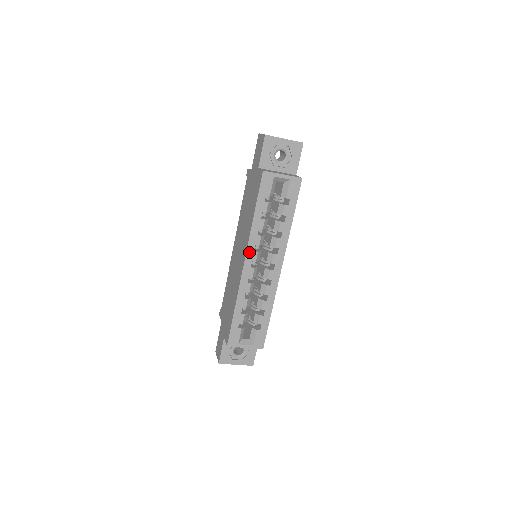
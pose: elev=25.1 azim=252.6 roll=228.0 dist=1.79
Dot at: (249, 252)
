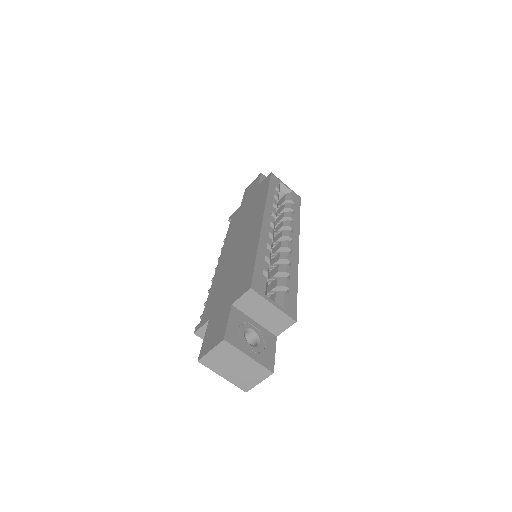
Dot at: (267, 213)
